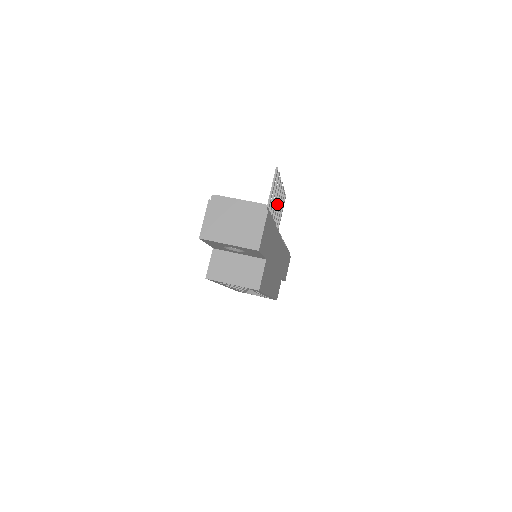
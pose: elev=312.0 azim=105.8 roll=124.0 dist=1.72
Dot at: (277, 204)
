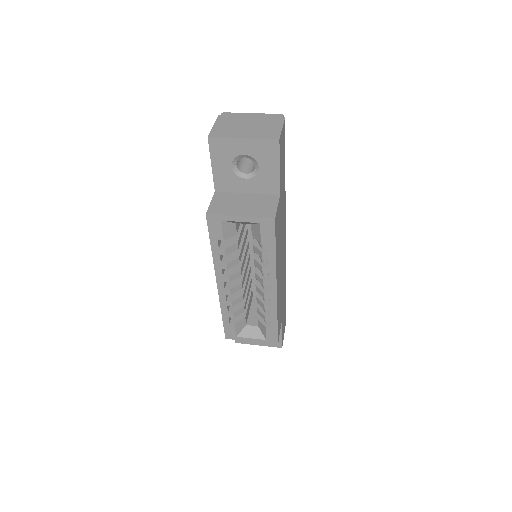
Dot at: occluded
